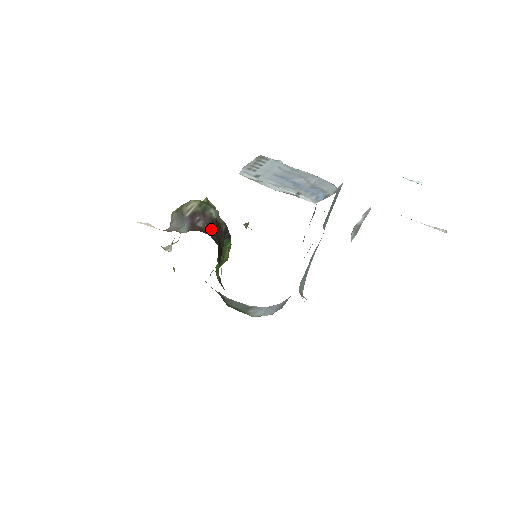
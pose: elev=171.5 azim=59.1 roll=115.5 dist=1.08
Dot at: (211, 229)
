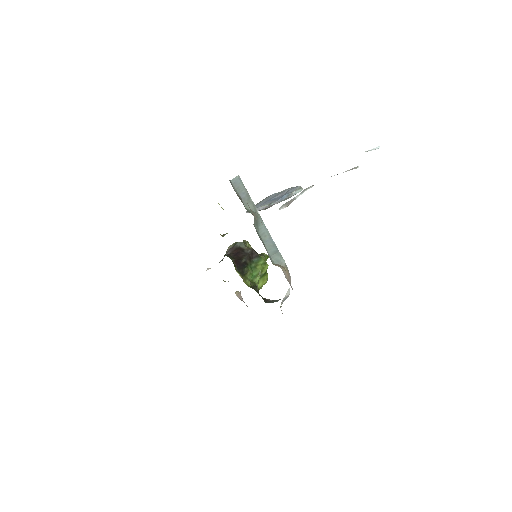
Dot at: (234, 253)
